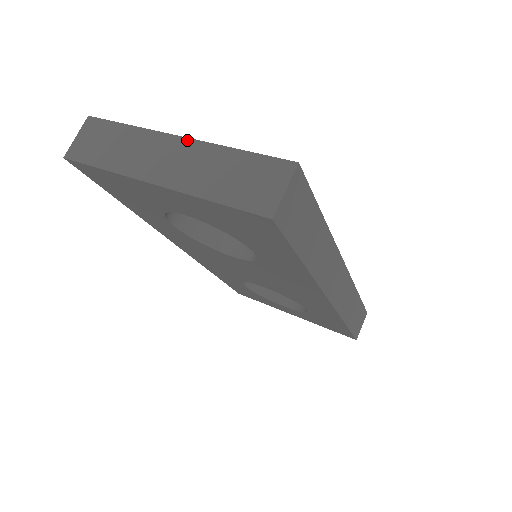
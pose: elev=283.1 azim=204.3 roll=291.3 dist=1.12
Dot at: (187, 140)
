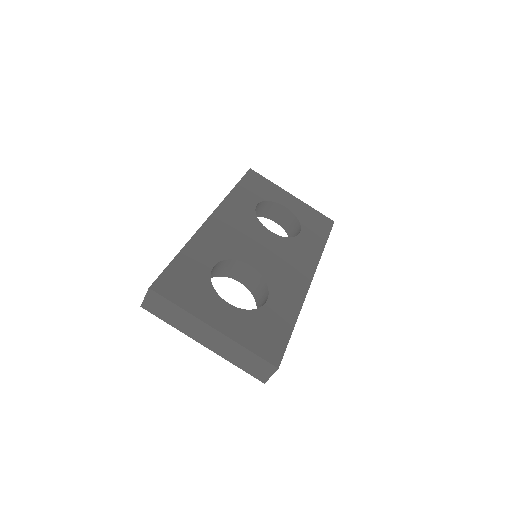
Dot at: (219, 333)
